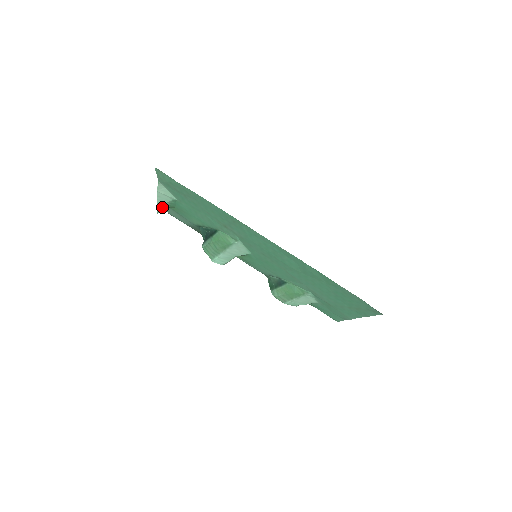
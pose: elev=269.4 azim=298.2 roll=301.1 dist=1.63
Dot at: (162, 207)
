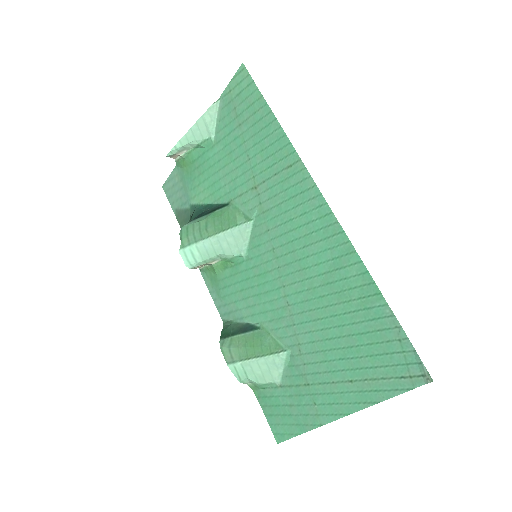
Dot at: (183, 147)
